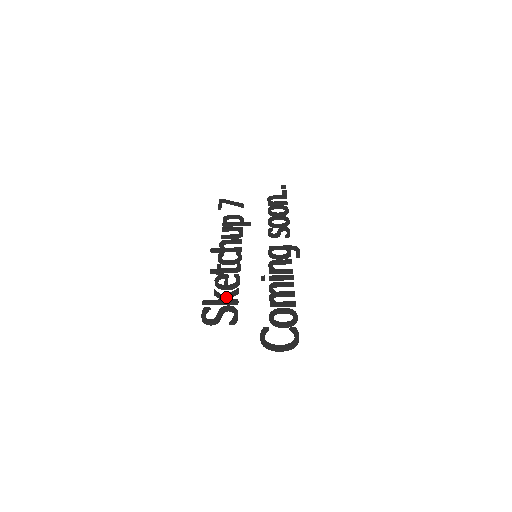
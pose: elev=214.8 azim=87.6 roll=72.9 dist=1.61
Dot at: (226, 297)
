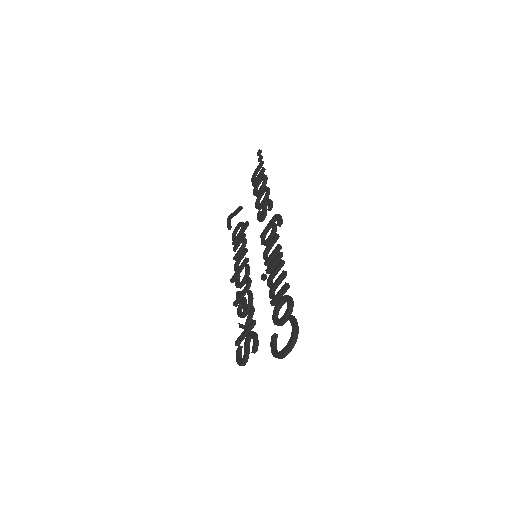
Dot at: (245, 325)
